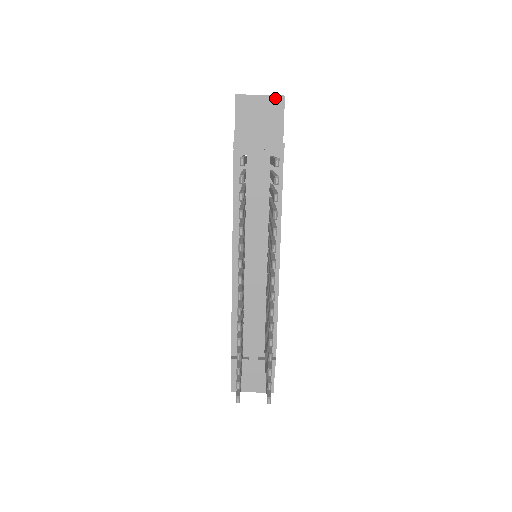
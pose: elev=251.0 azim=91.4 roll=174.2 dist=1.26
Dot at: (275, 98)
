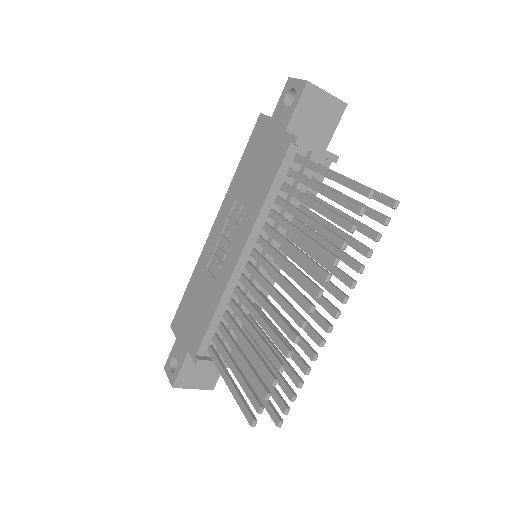
Dot at: (339, 102)
